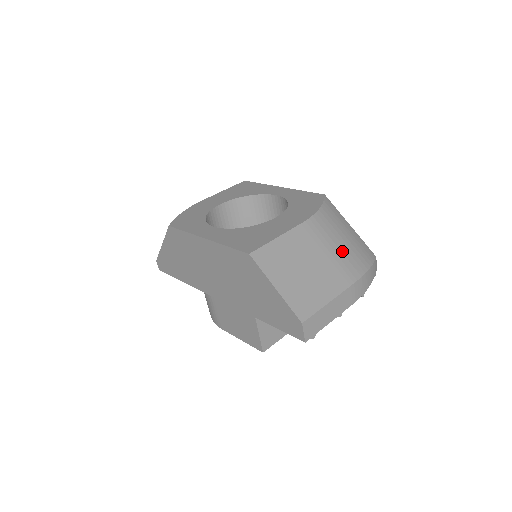
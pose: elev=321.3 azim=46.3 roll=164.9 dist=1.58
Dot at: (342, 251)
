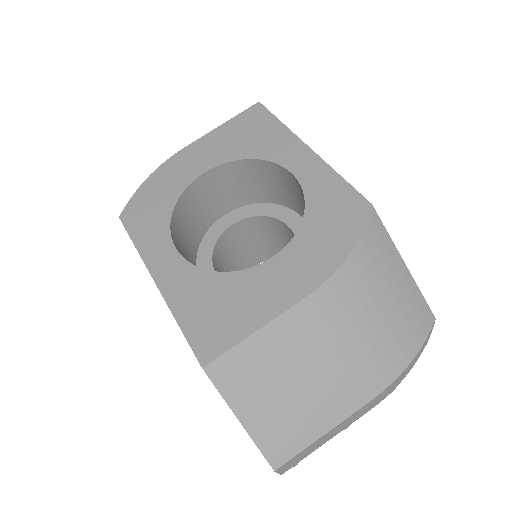
Dot at: (370, 339)
